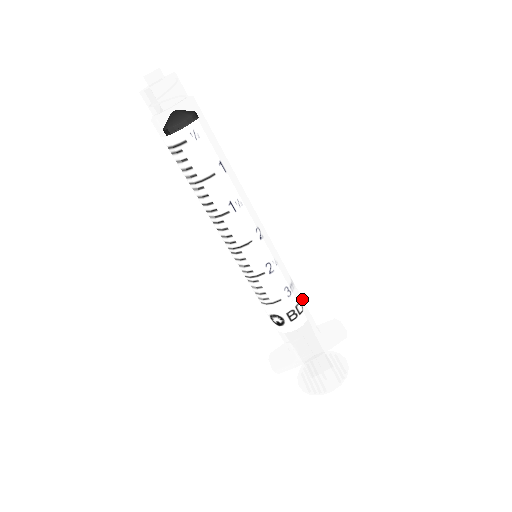
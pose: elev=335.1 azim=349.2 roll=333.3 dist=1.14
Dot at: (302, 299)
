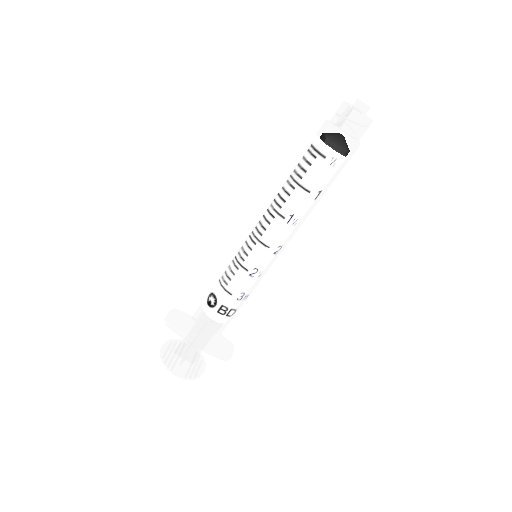
Dot at: (238, 310)
